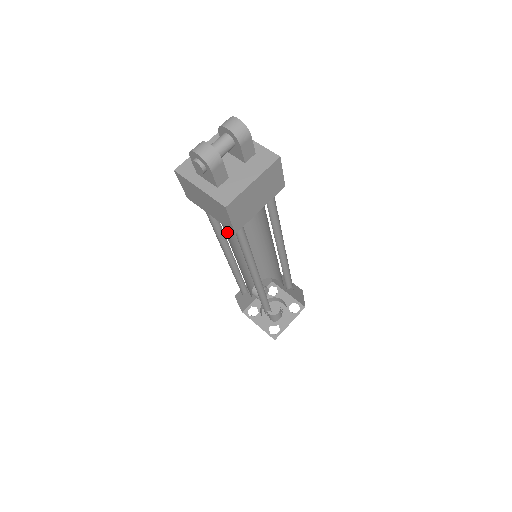
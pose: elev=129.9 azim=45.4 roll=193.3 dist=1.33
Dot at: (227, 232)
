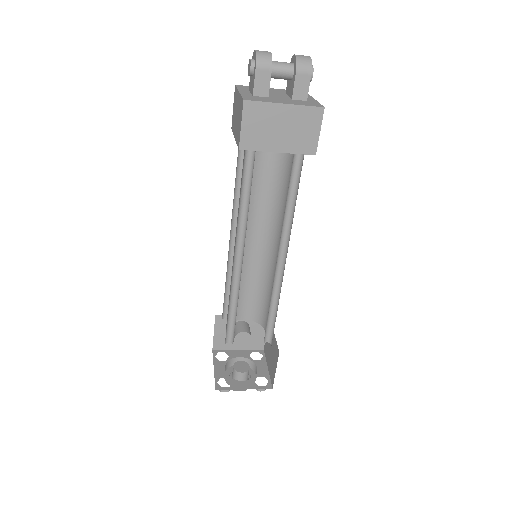
Dot at: occluded
